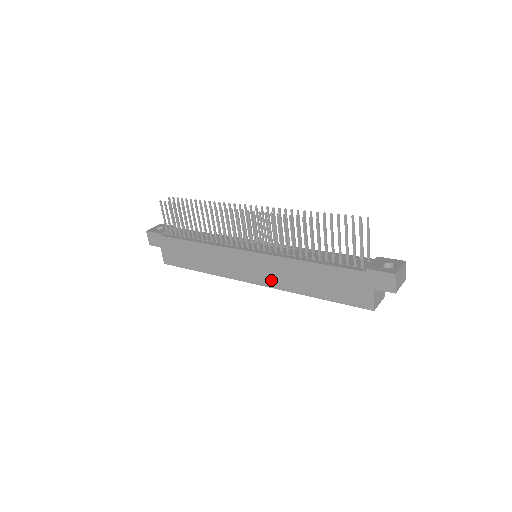
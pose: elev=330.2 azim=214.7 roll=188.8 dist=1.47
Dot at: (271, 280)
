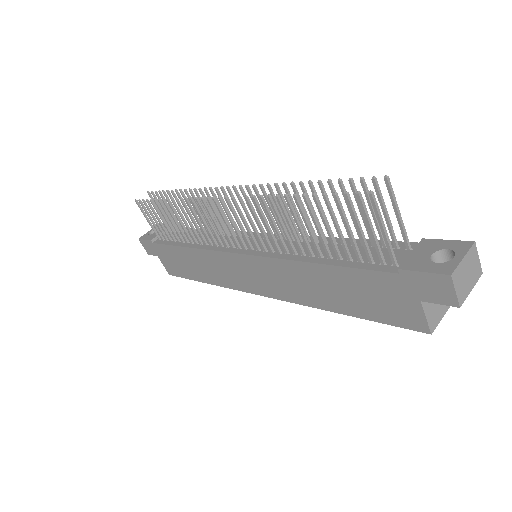
Dot at: (278, 290)
